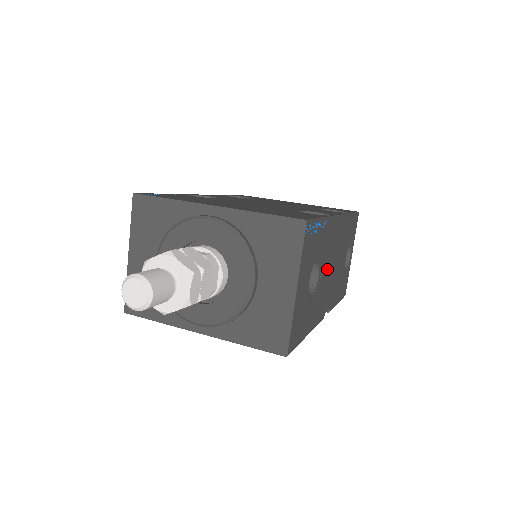
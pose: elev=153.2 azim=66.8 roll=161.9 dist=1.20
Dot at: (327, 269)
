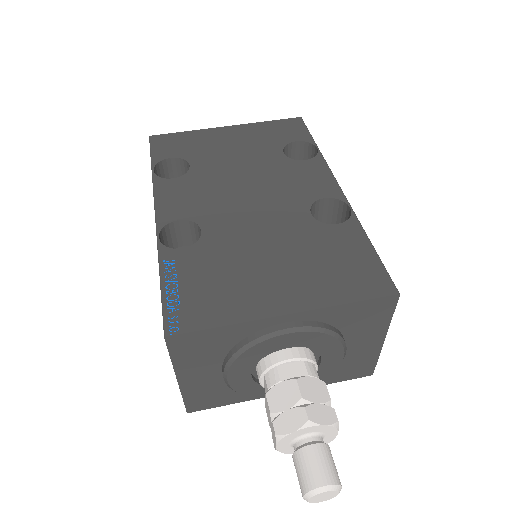
Dot at: occluded
